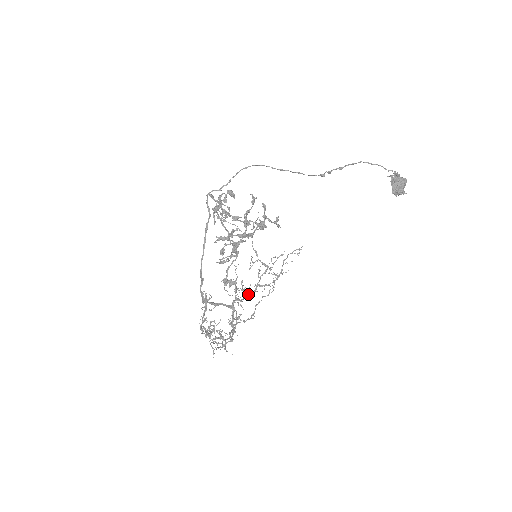
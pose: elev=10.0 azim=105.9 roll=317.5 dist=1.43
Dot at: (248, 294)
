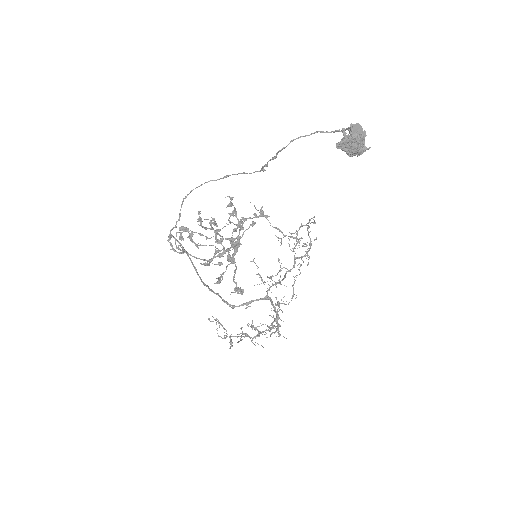
Dot at: (289, 270)
